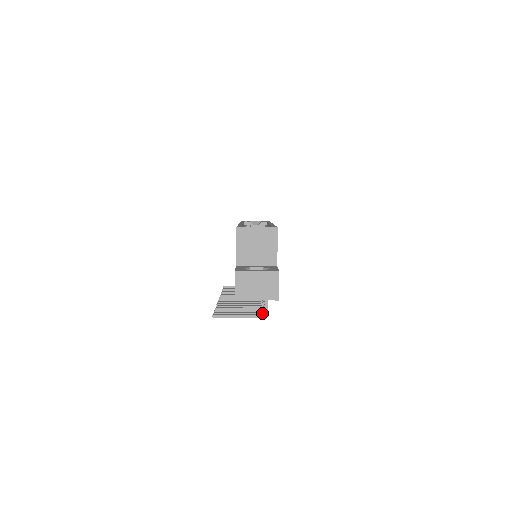
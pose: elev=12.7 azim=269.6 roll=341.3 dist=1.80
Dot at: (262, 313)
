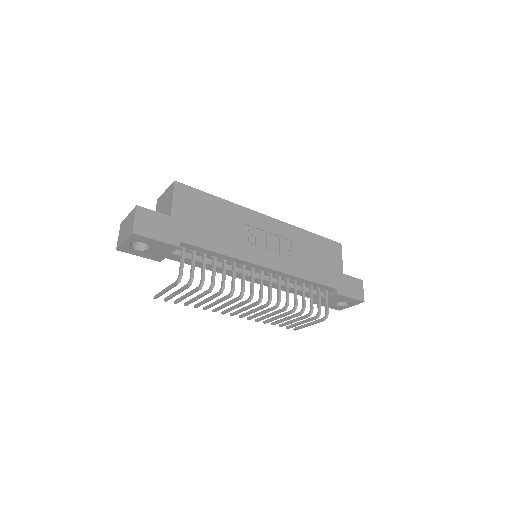
Dot at: (187, 284)
